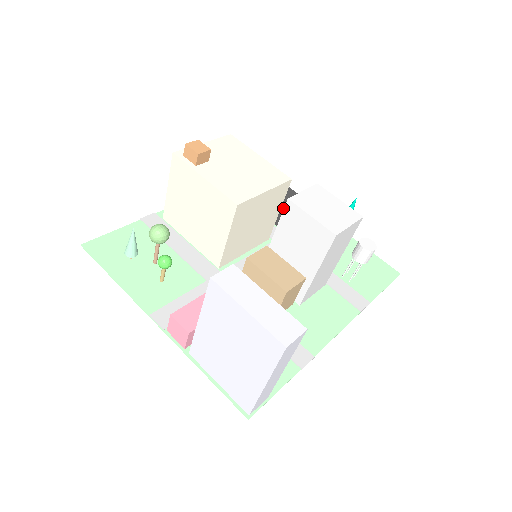
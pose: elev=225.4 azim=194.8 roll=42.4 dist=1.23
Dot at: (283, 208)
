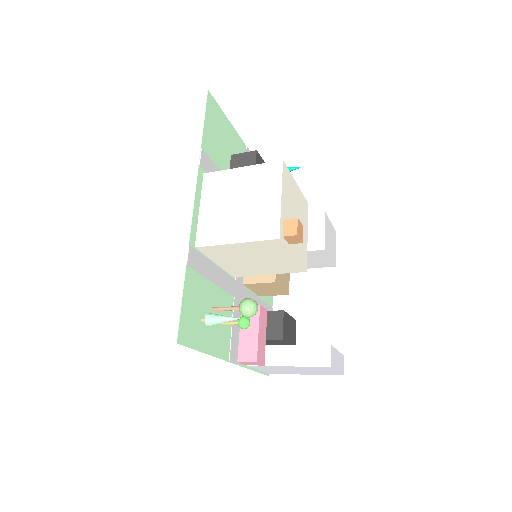
Dot at: occluded
